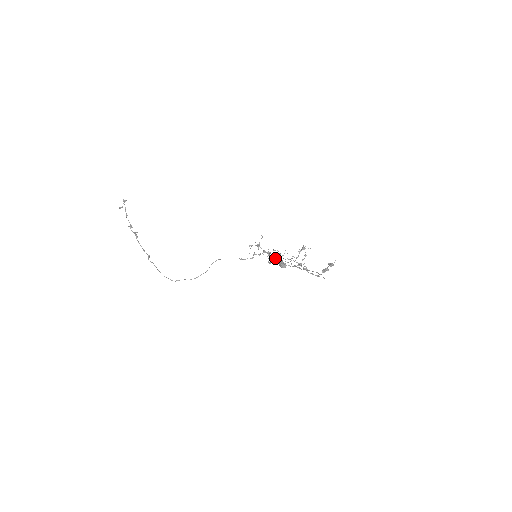
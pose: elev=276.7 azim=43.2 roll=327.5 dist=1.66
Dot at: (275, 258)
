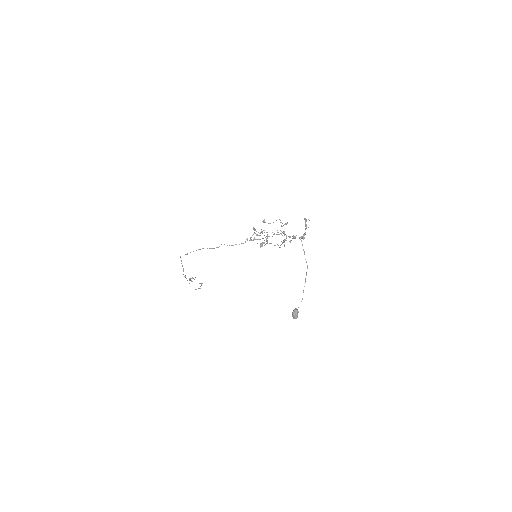
Dot at: (261, 229)
